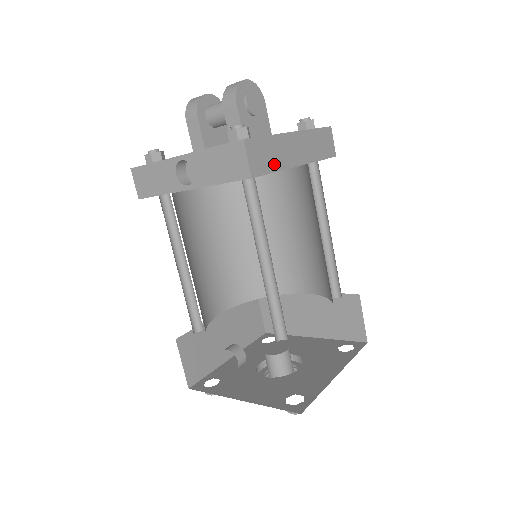
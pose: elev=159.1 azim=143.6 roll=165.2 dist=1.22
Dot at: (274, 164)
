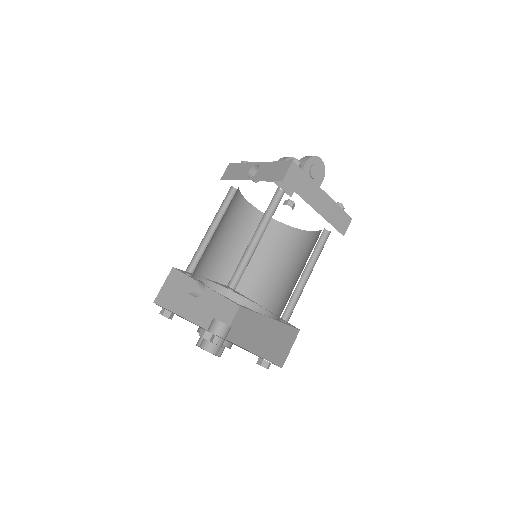
Dot at: (301, 191)
